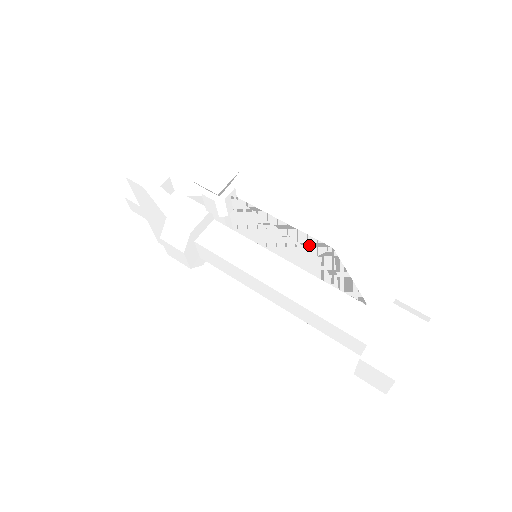
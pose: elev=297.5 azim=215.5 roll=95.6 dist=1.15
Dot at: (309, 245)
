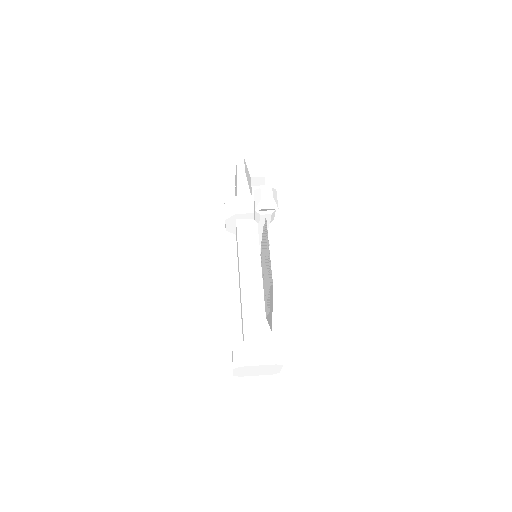
Dot at: occluded
